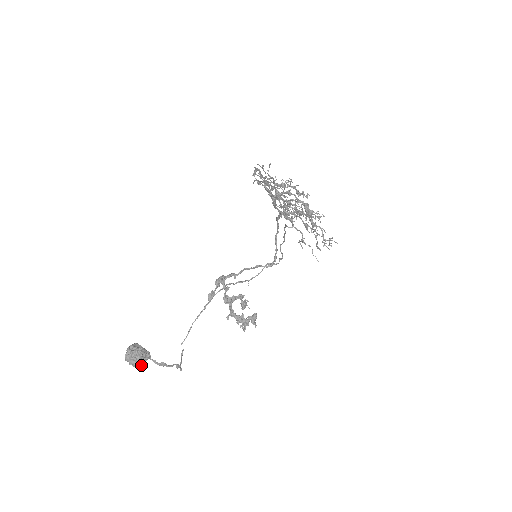
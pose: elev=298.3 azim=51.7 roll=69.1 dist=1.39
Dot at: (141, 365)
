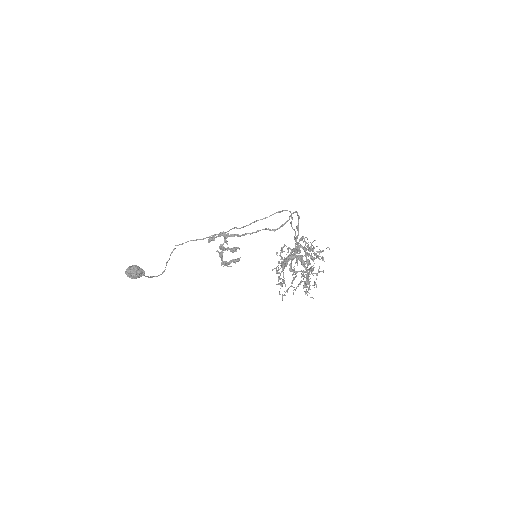
Dot at: occluded
